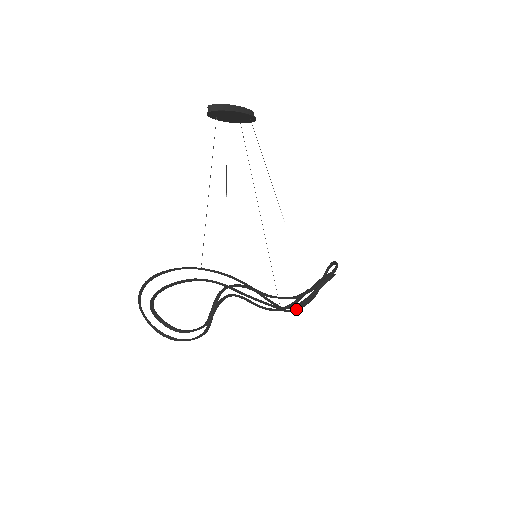
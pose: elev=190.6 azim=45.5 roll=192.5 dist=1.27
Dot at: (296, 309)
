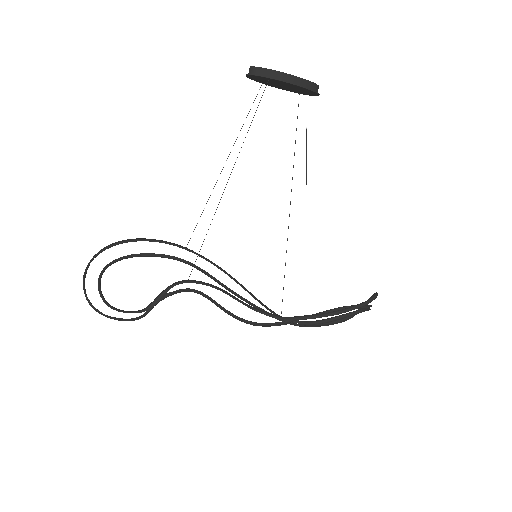
Dot at: (309, 325)
